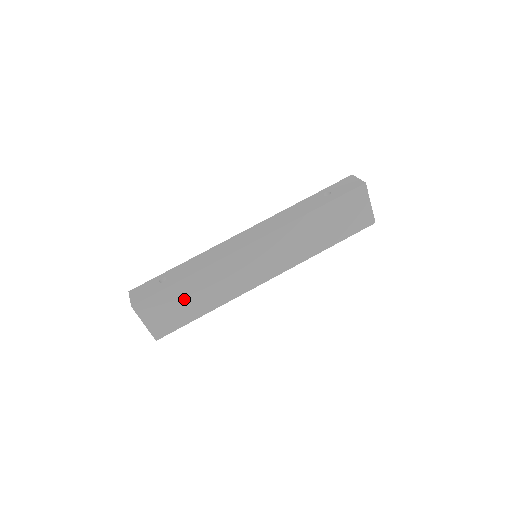
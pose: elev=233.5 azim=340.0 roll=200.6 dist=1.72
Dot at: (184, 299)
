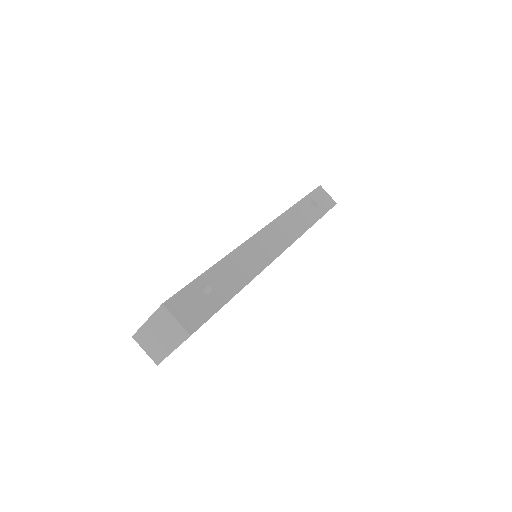
Dot at: occluded
